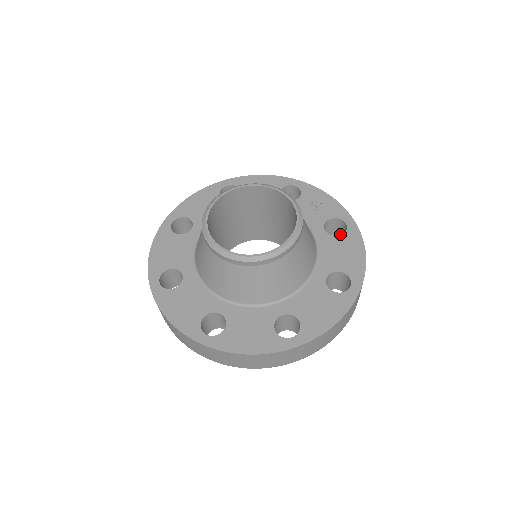
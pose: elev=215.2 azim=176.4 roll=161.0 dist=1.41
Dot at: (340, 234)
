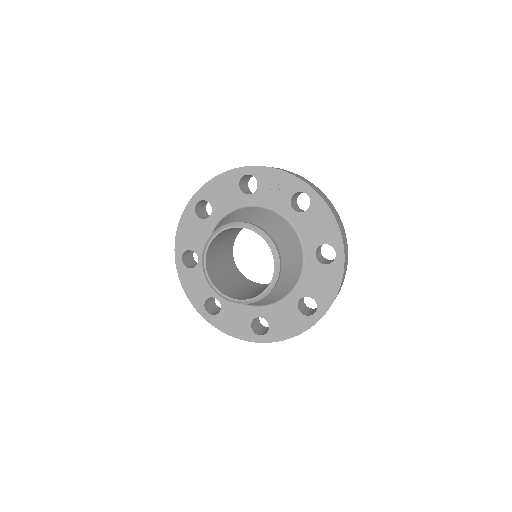
Dot at: occluded
